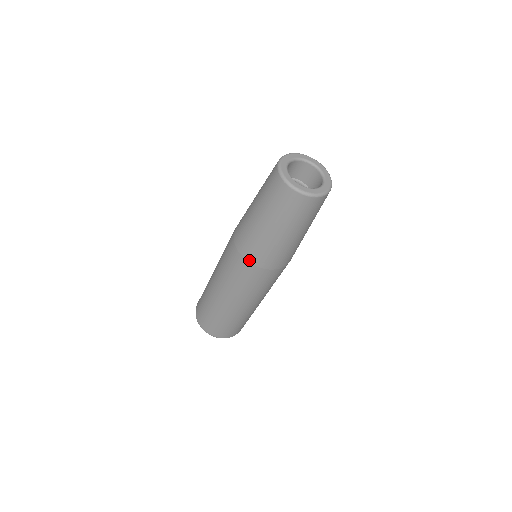
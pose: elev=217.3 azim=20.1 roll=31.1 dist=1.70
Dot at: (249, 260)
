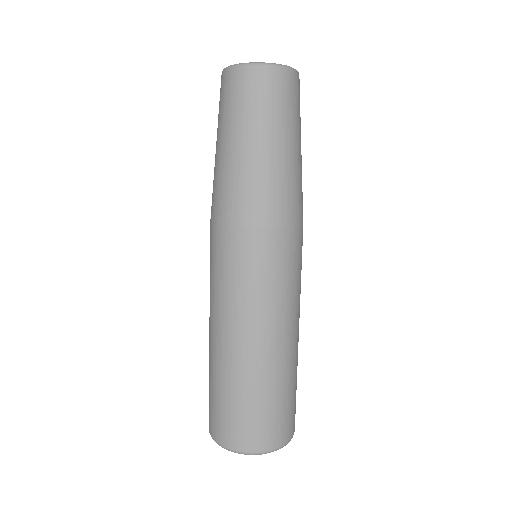
Dot at: (211, 220)
